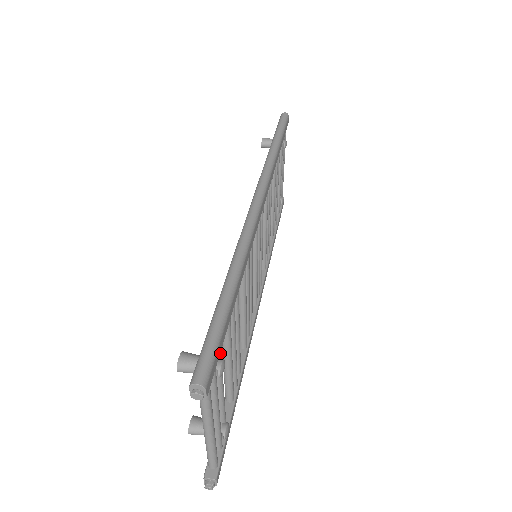
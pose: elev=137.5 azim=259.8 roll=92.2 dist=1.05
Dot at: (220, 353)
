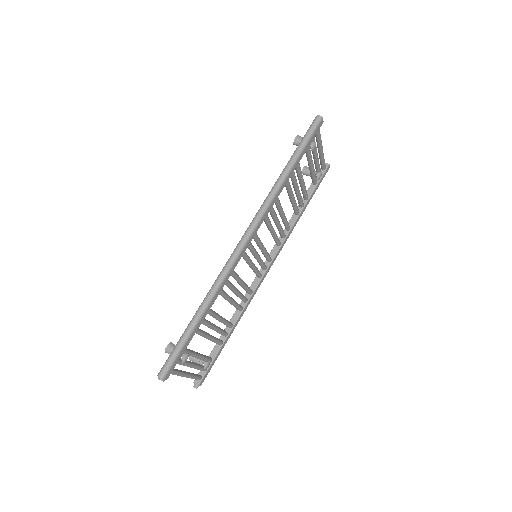
Dot at: (185, 352)
